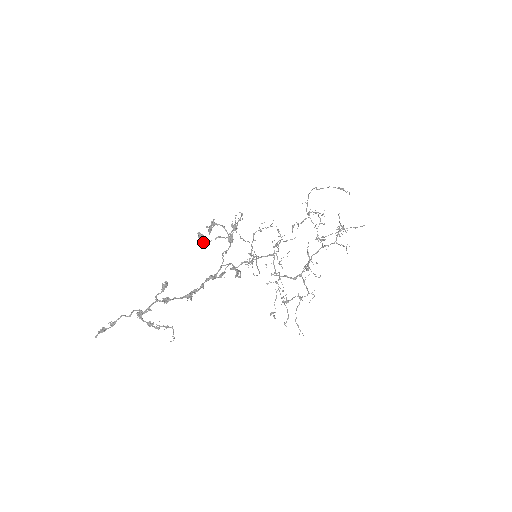
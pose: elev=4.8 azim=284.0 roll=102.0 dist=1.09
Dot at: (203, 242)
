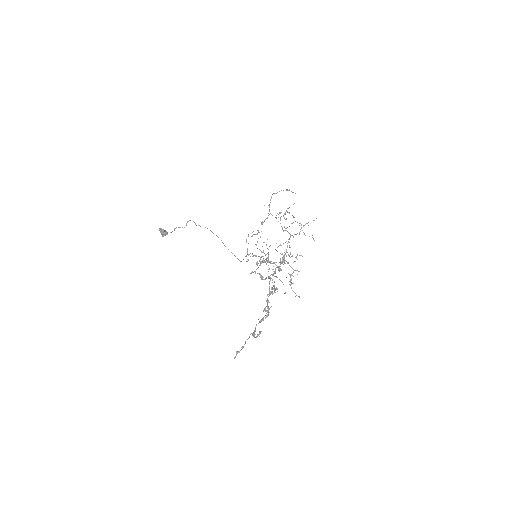
Dot at: occluded
